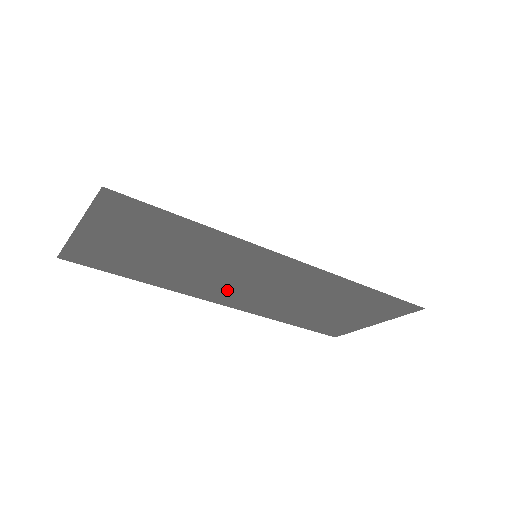
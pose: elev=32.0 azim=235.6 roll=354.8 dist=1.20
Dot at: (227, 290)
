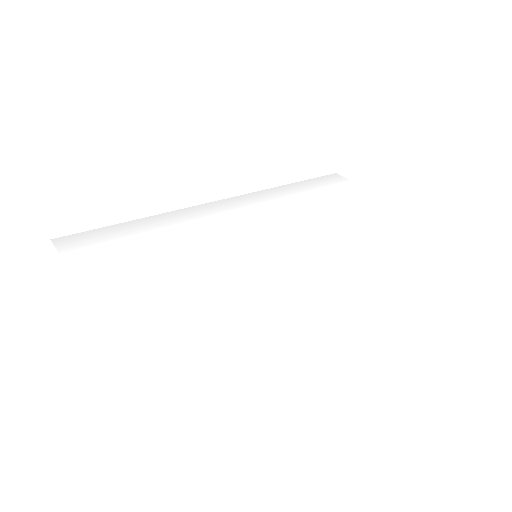
Dot at: occluded
